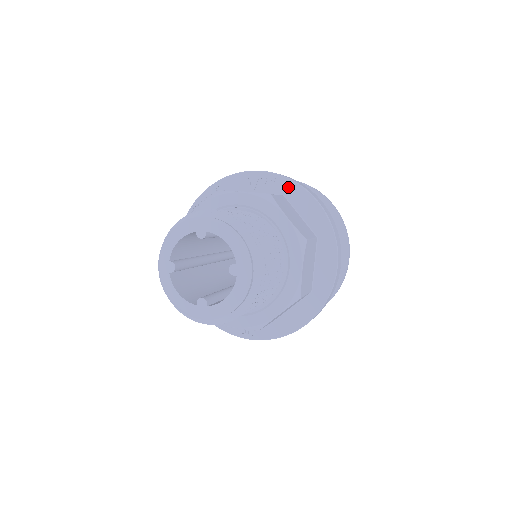
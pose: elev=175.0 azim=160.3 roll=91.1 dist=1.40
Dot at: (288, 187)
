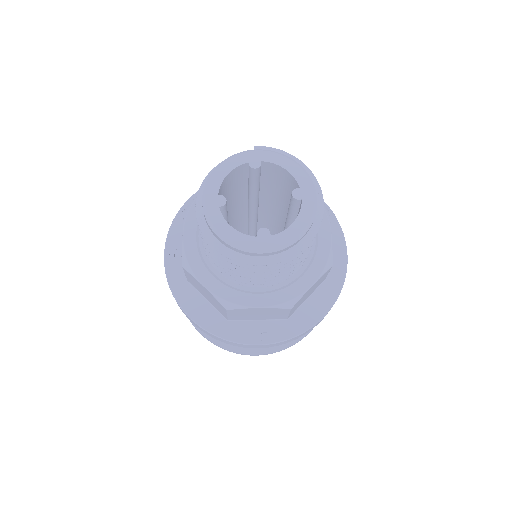
Dot at: occluded
